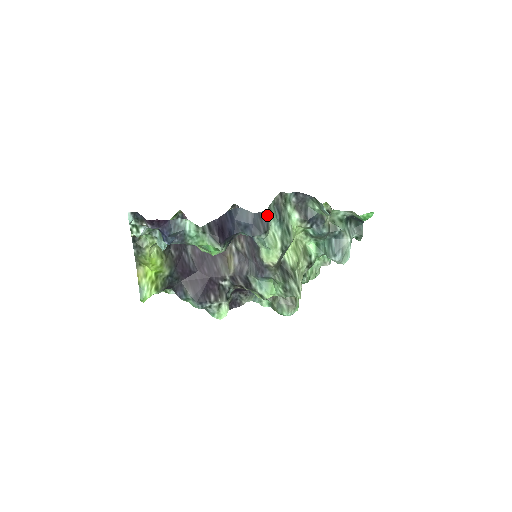
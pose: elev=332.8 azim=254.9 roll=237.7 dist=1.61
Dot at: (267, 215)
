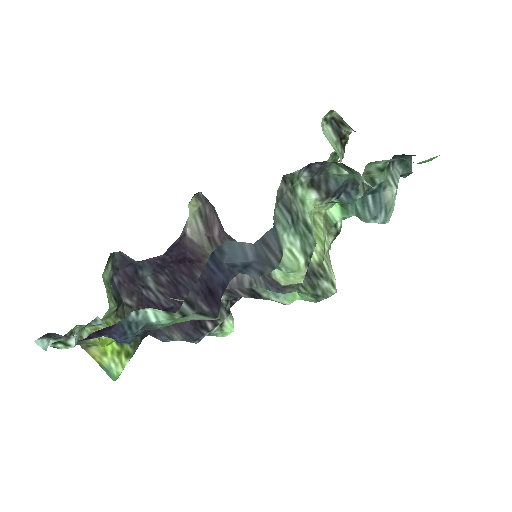
Dot at: (275, 234)
